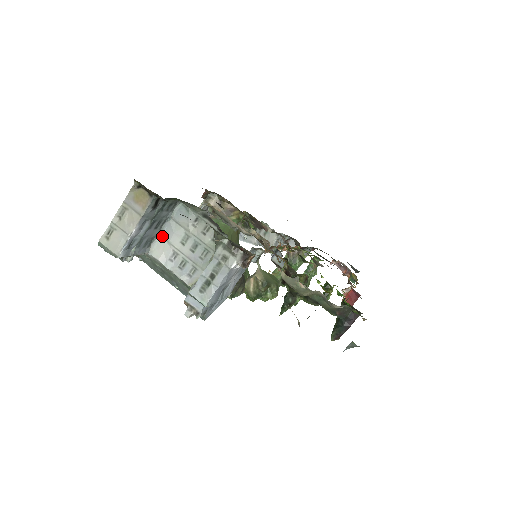
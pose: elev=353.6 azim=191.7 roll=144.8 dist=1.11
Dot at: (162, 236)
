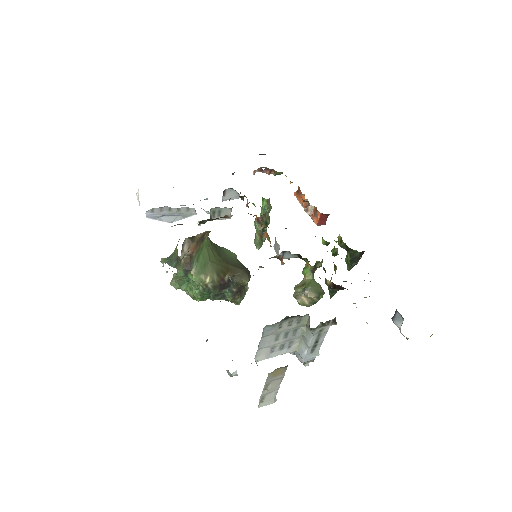
Dot at: (259, 349)
